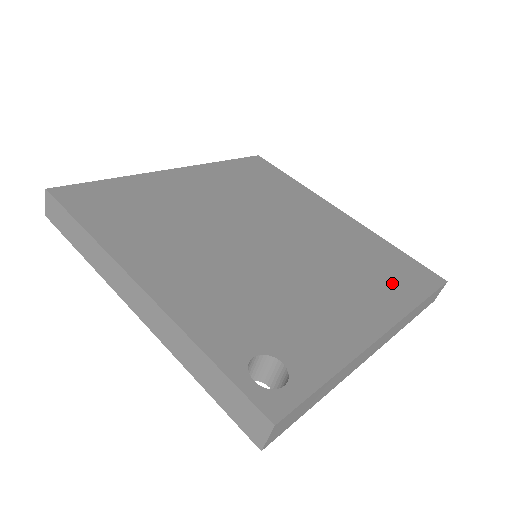
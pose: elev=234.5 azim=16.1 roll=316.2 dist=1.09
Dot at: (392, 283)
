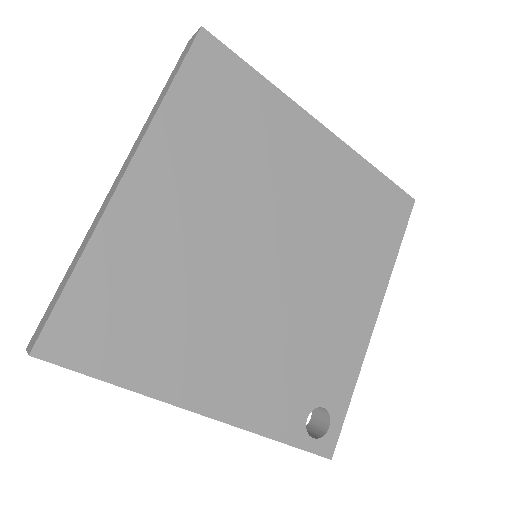
Dot at: (377, 242)
